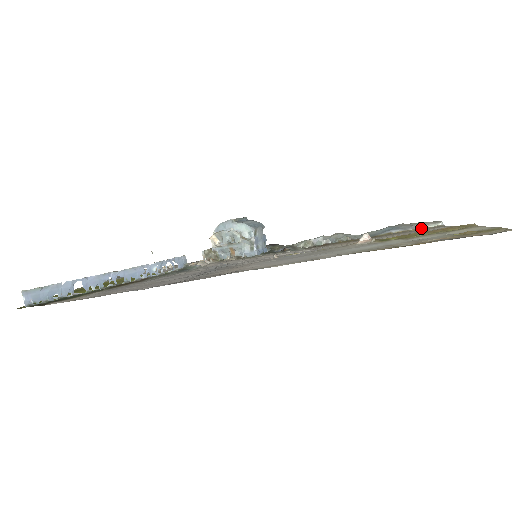
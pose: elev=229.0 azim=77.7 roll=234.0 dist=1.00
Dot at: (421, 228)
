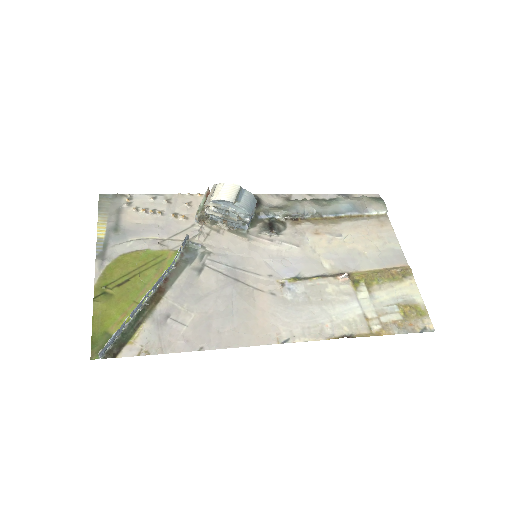
Dot at: (372, 214)
